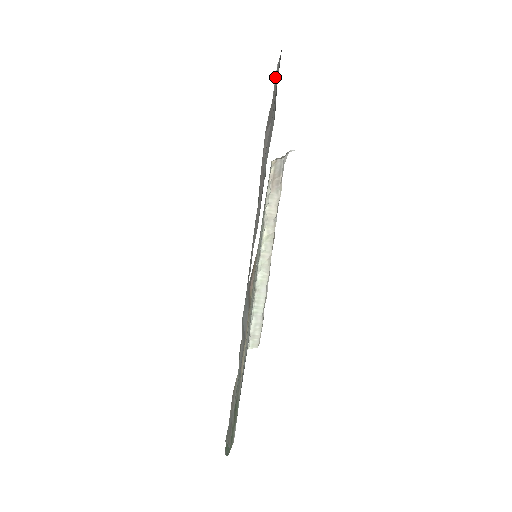
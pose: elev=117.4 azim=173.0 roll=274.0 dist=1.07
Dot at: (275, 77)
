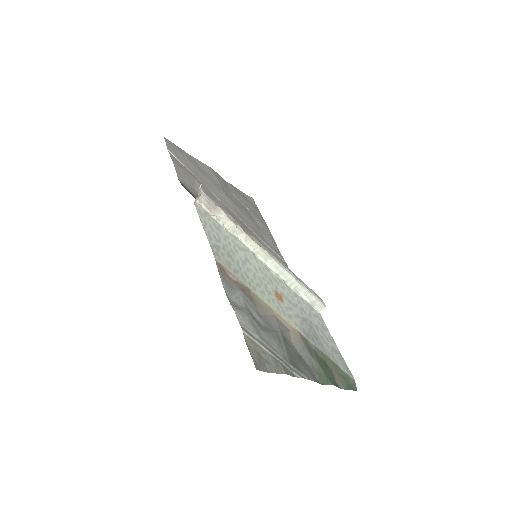
Dot at: (173, 155)
